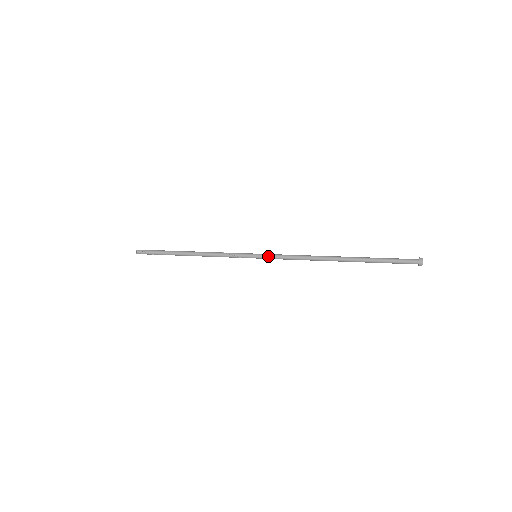
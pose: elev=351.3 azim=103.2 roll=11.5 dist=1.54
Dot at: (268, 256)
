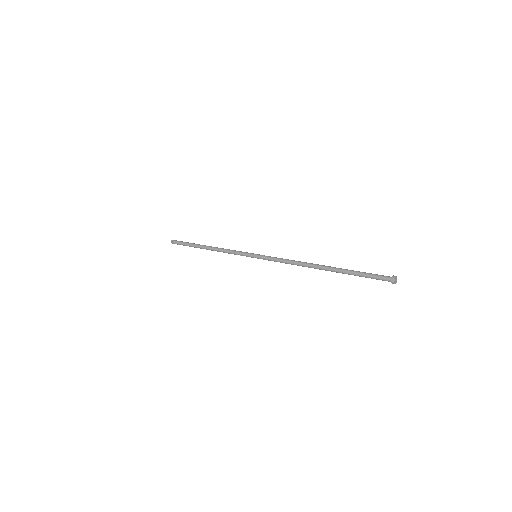
Dot at: (264, 259)
